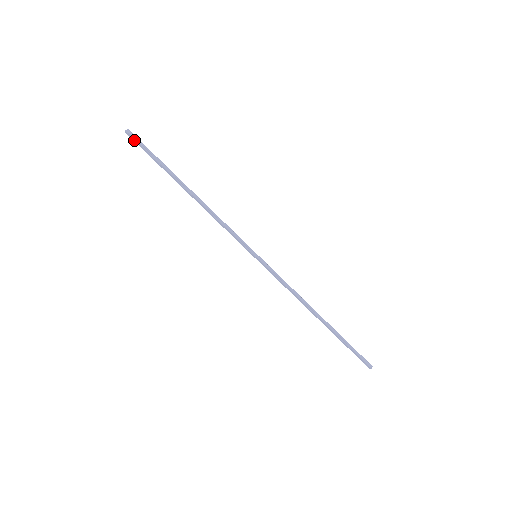
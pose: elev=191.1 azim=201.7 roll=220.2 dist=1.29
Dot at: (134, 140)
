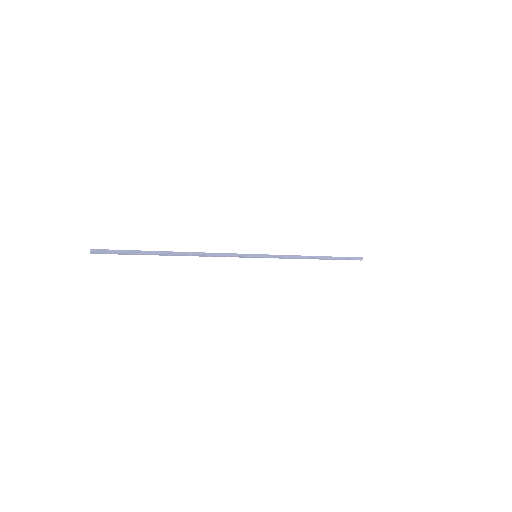
Dot at: occluded
